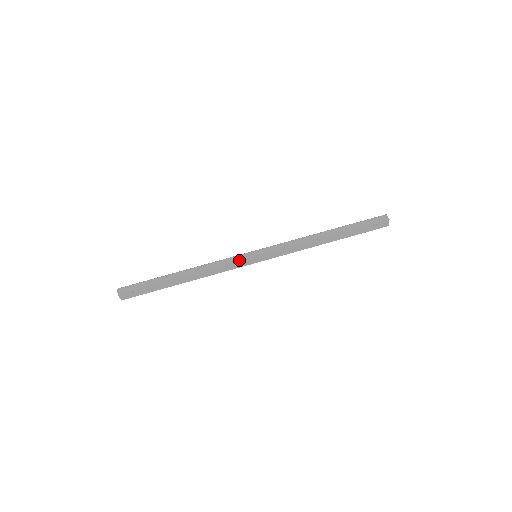
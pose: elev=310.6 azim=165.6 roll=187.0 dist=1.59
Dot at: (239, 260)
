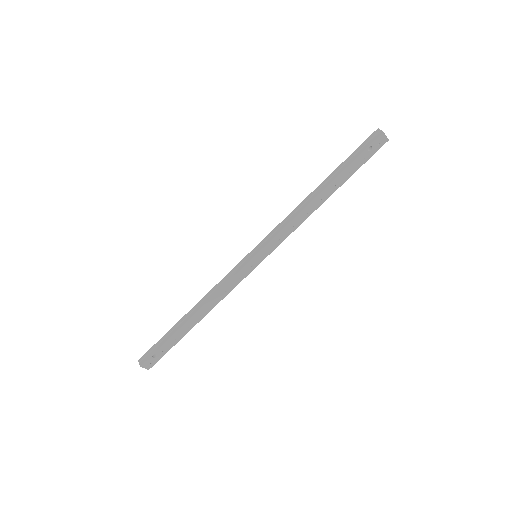
Dot at: (238, 270)
